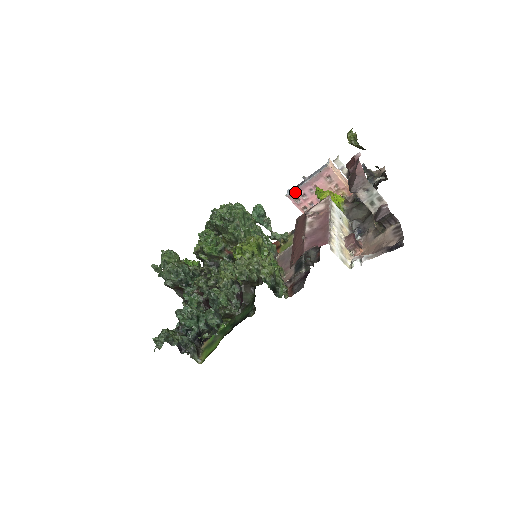
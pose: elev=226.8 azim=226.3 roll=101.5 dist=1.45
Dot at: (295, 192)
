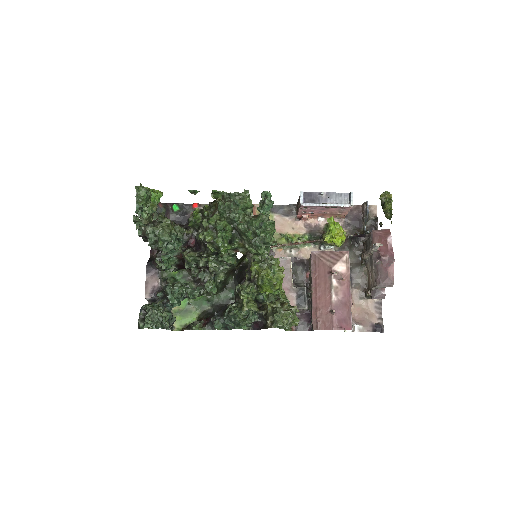
Dot at: (310, 206)
